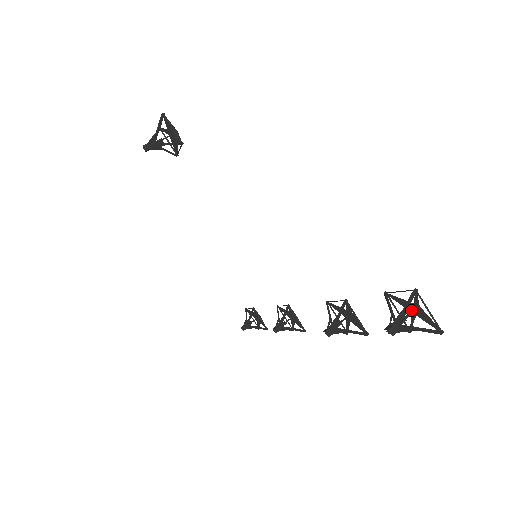
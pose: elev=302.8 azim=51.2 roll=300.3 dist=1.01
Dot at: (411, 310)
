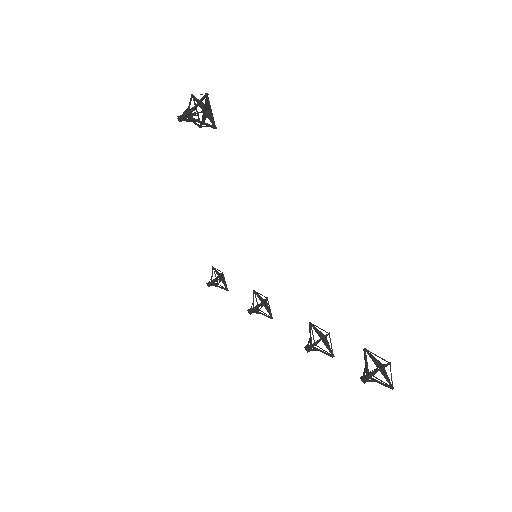
Dot at: (378, 367)
